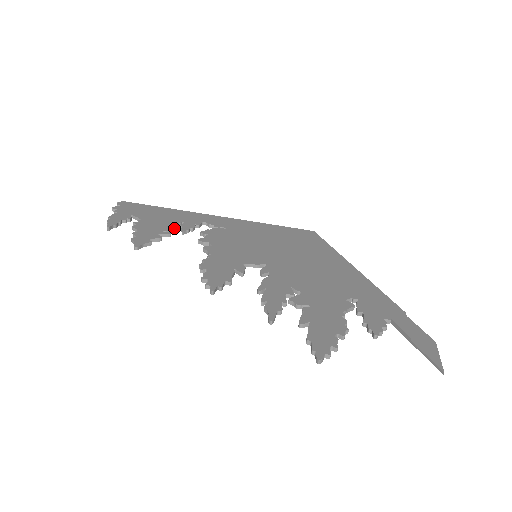
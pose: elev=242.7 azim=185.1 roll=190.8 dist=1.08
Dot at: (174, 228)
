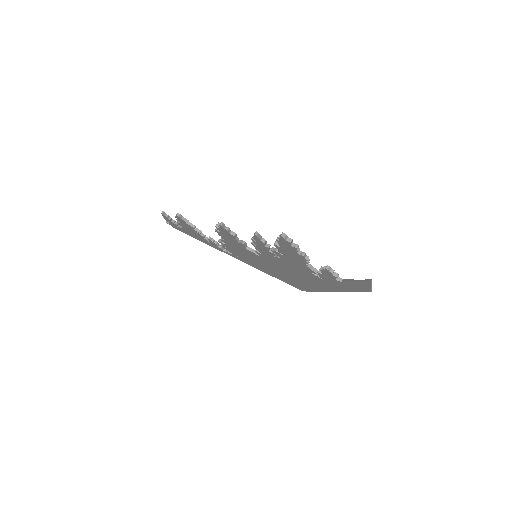
Dot at: (205, 235)
